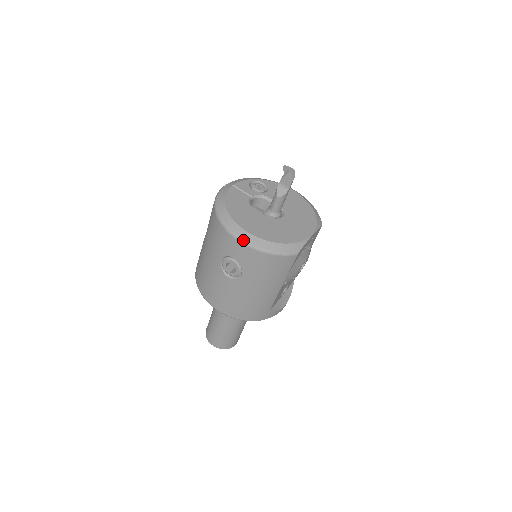
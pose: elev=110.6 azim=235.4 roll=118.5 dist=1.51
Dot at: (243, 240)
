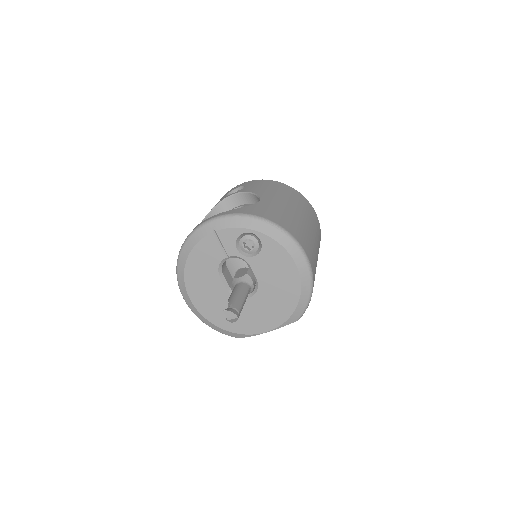
Dot at: (186, 303)
